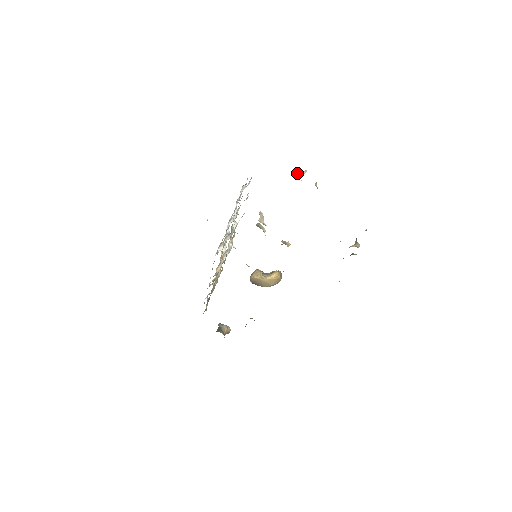
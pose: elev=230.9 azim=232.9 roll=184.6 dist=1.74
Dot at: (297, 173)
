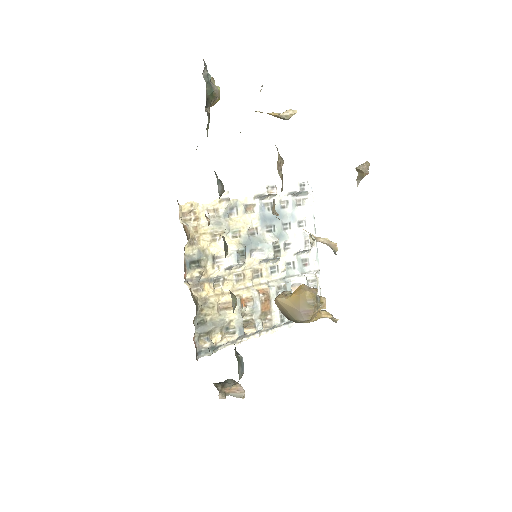
Dot at: (270, 113)
